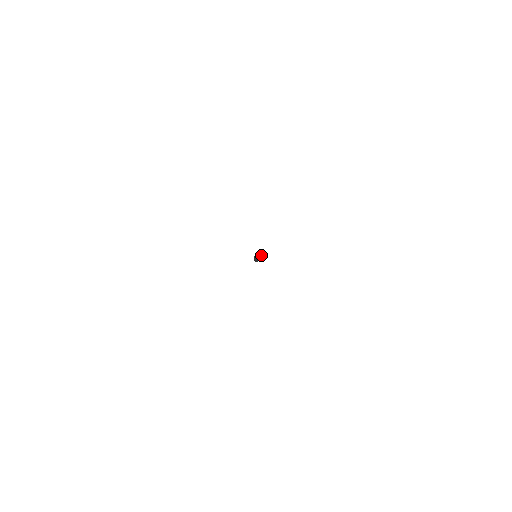
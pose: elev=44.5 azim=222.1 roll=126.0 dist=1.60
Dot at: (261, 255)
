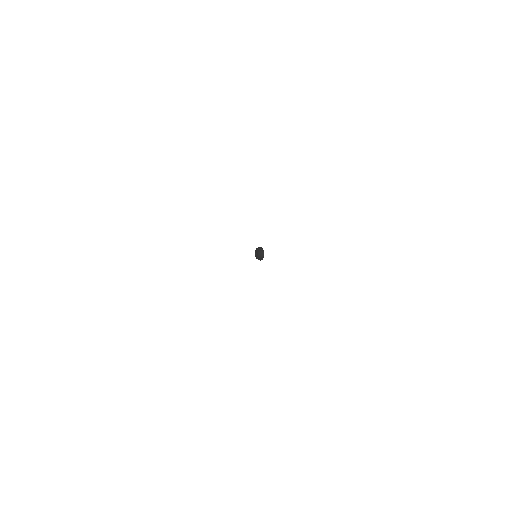
Dot at: (262, 255)
